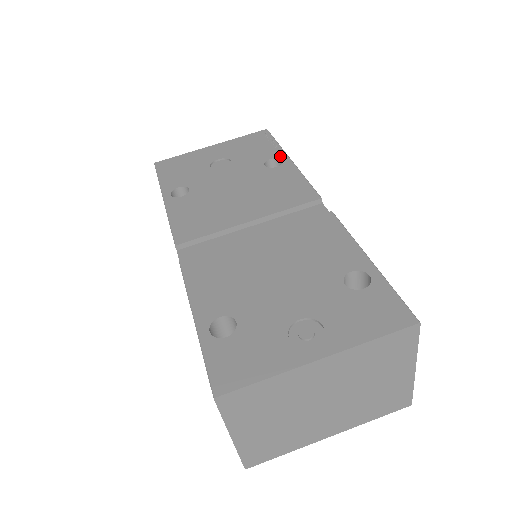
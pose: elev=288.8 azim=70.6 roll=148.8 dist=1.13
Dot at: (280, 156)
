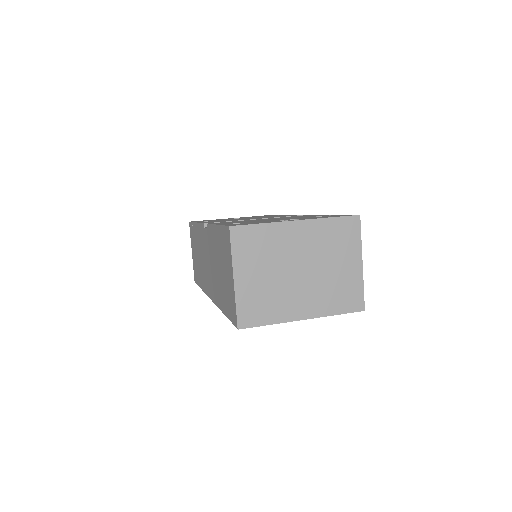
Dot at: (277, 215)
